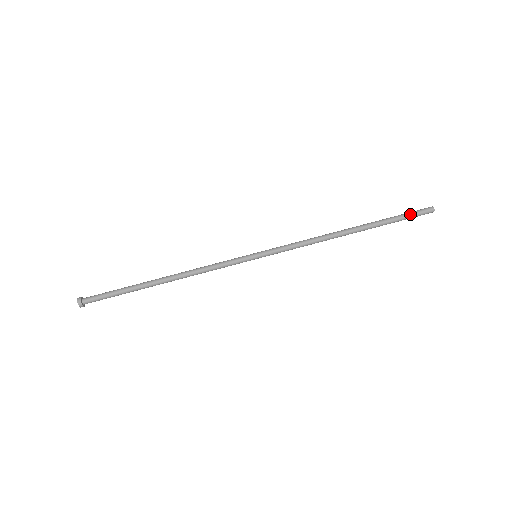
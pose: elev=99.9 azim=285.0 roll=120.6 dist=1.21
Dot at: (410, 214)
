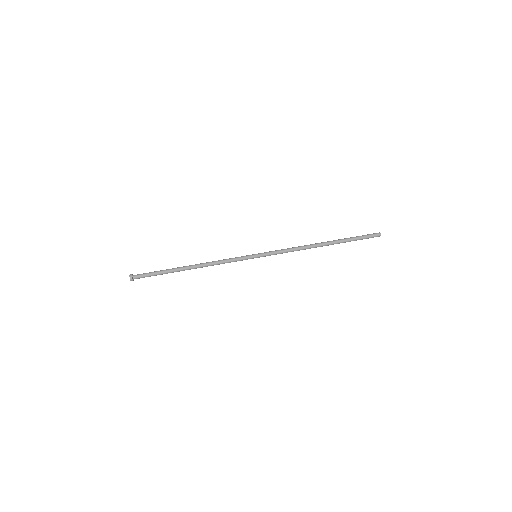
Dot at: (364, 237)
